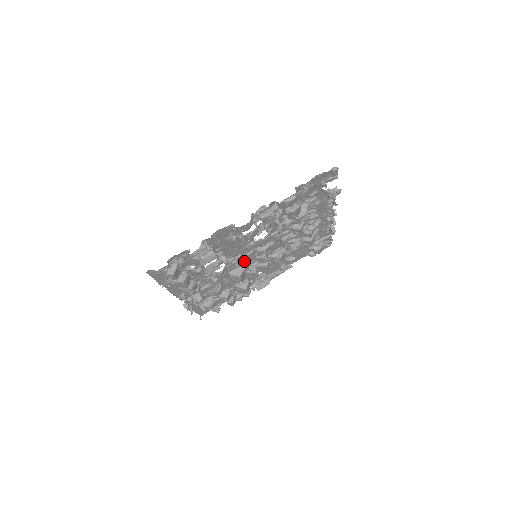
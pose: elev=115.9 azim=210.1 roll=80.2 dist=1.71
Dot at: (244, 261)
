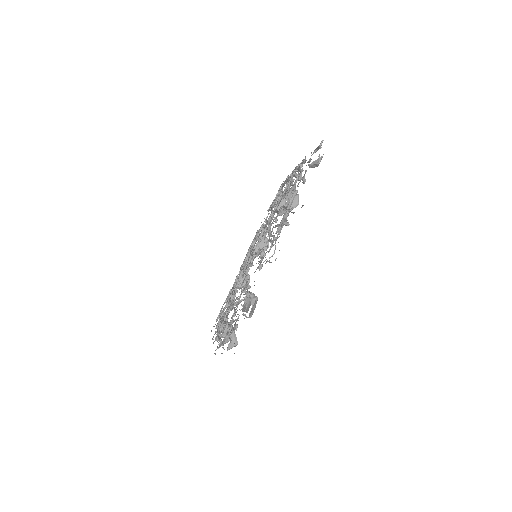
Dot at: occluded
